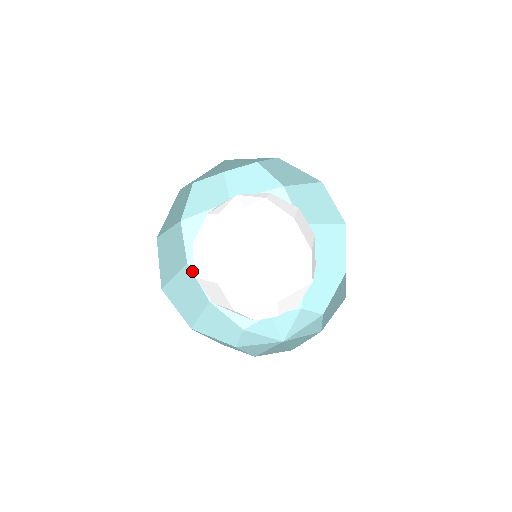
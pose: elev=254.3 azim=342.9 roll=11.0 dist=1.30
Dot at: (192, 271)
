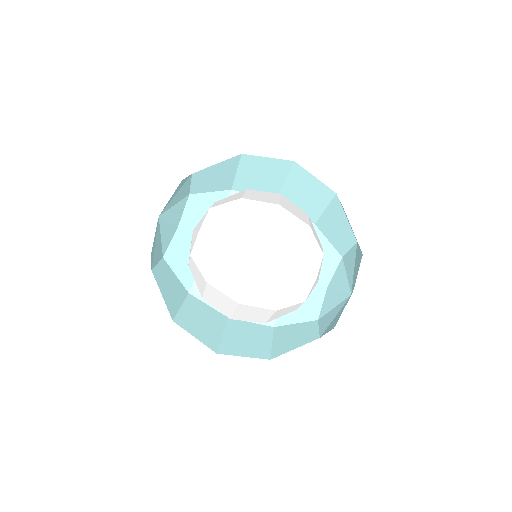
Dot at: occluded
